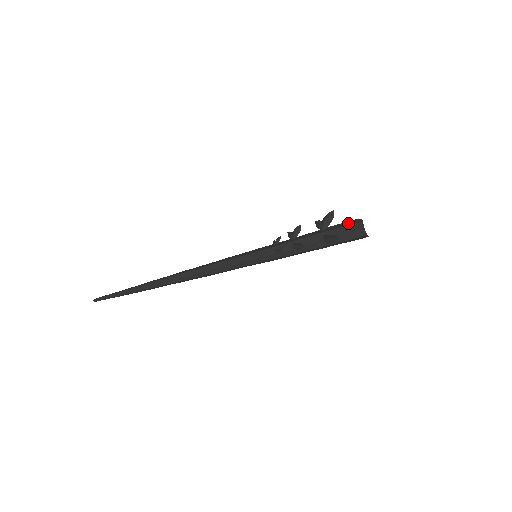
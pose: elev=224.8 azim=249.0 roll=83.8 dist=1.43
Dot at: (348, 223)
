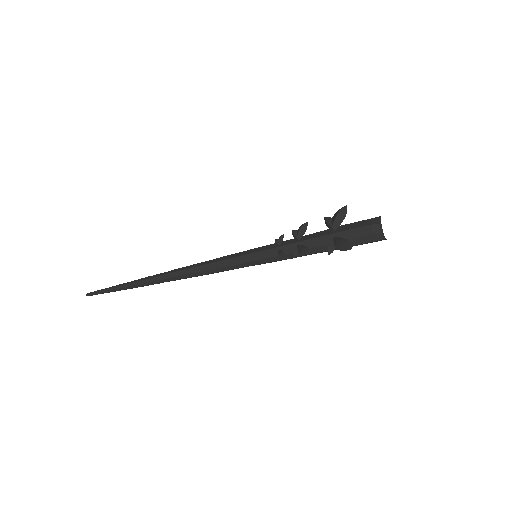
Dot at: (363, 223)
